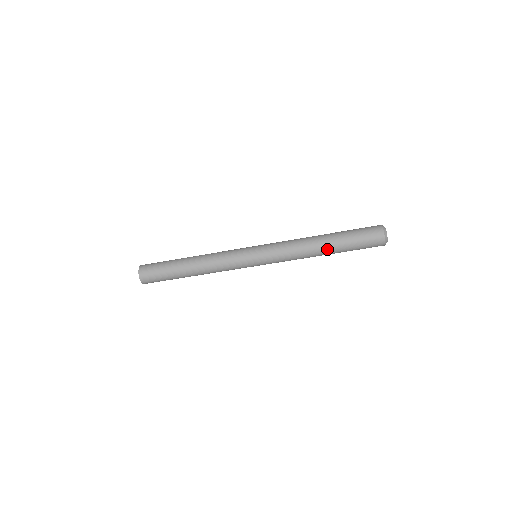
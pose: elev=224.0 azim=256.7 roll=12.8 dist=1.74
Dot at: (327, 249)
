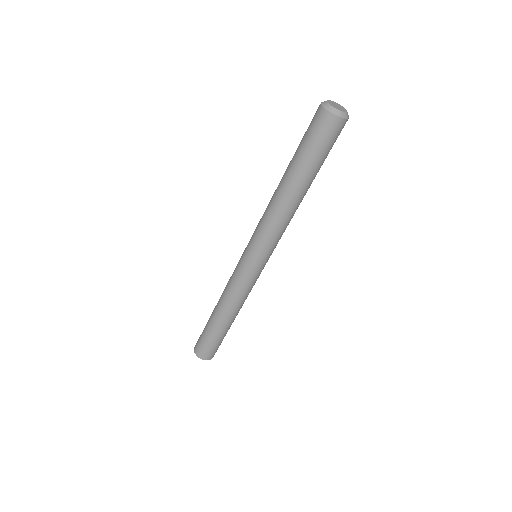
Dot at: (284, 179)
